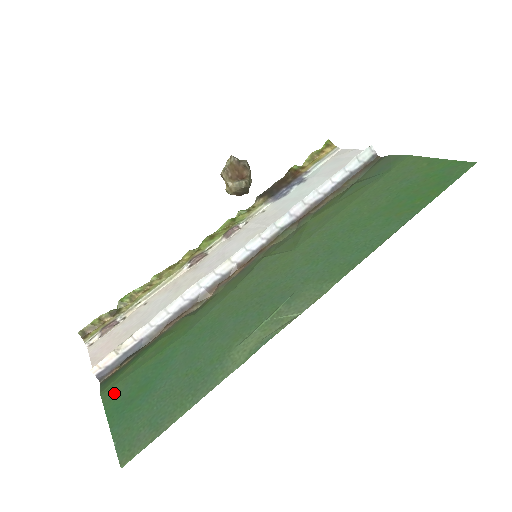
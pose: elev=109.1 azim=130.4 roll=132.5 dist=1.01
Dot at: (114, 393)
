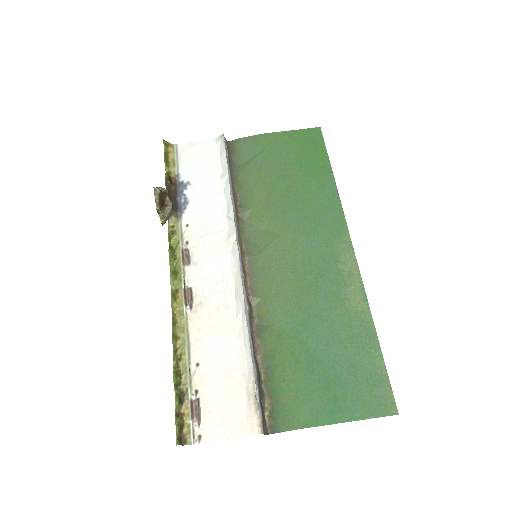
Dot at: (310, 414)
